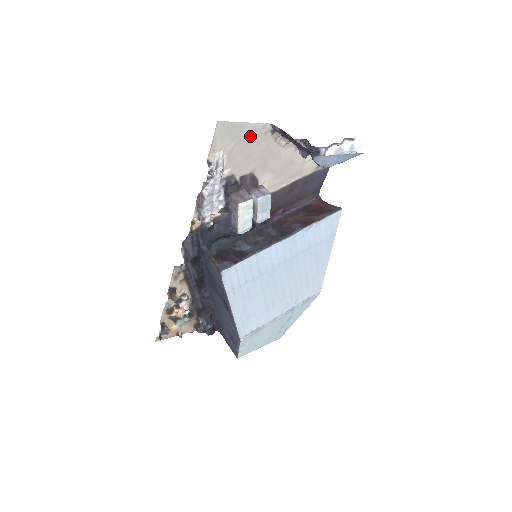
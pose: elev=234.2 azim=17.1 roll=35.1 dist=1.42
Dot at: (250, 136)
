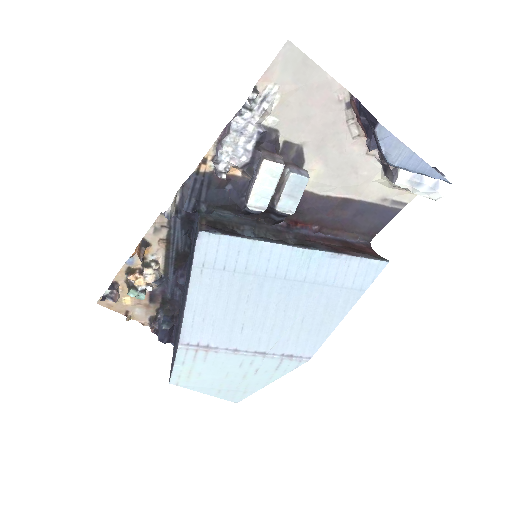
Dot at: (319, 91)
